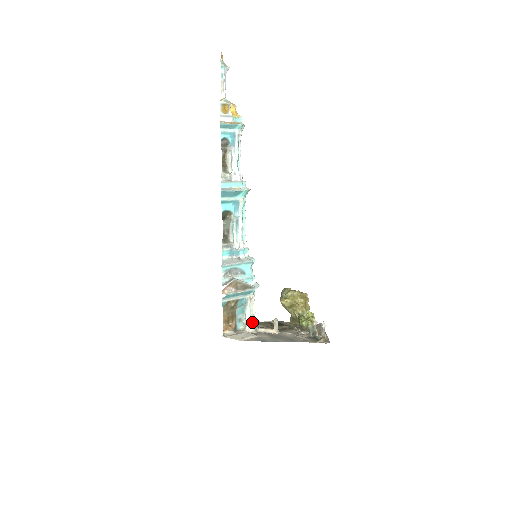
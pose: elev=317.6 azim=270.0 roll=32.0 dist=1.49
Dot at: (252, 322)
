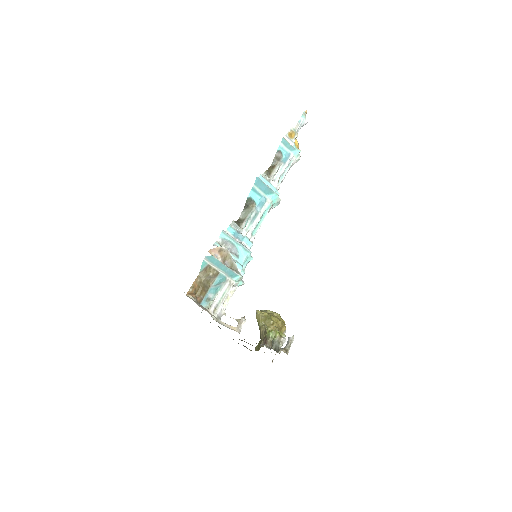
Dot at: (218, 308)
